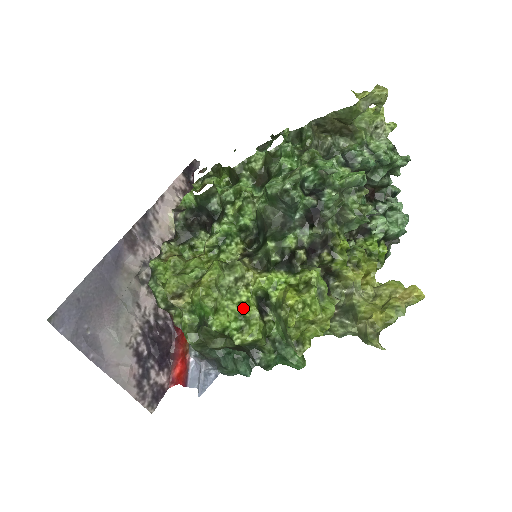
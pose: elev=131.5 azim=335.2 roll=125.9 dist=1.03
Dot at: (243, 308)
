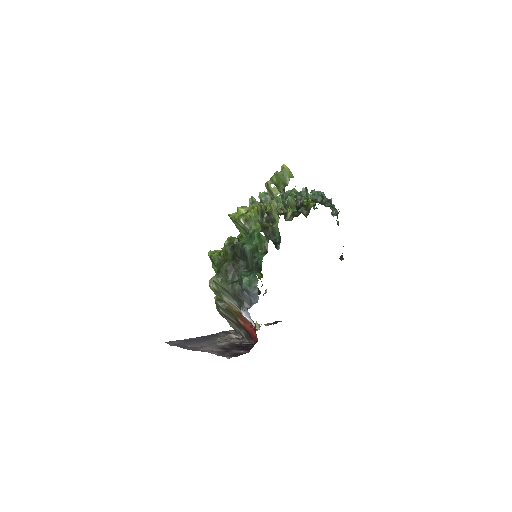
Dot at: occluded
